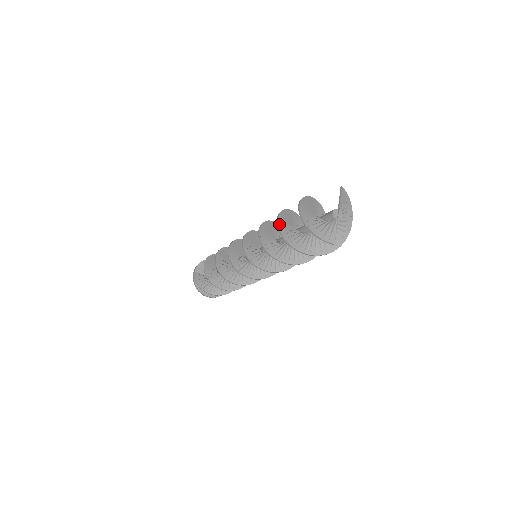
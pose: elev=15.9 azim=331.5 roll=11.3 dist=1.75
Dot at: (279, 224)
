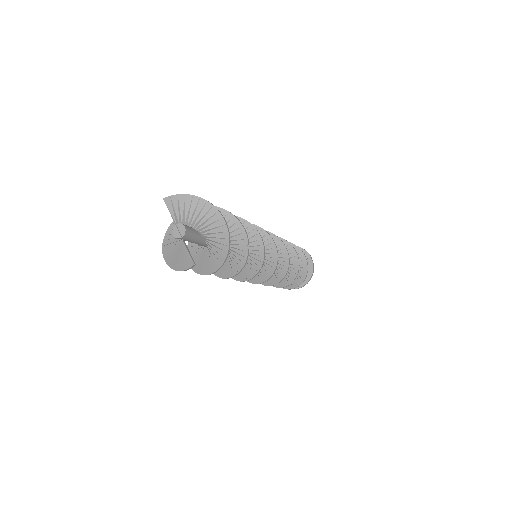
Dot at: occluded
